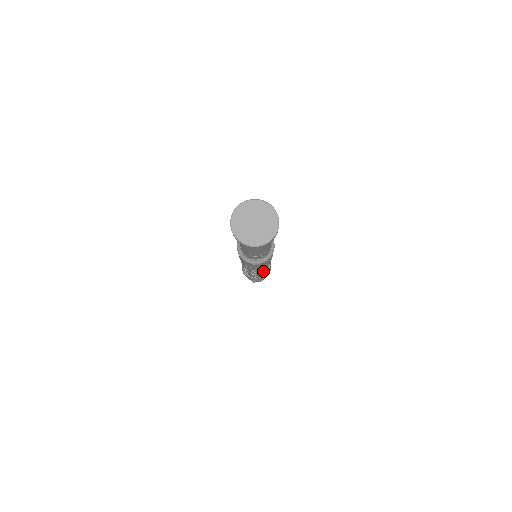
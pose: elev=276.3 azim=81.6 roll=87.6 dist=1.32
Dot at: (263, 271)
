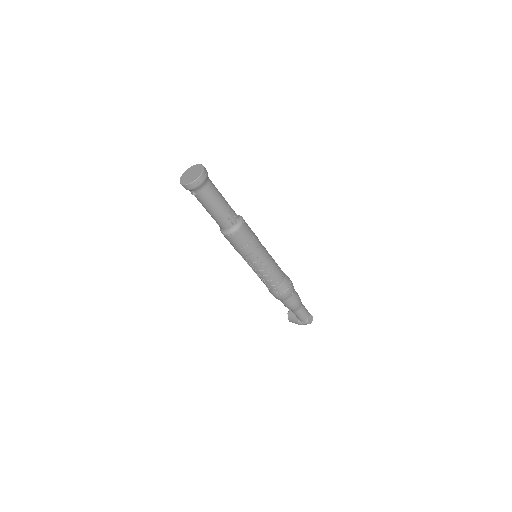
Dot at: (269, 258)
